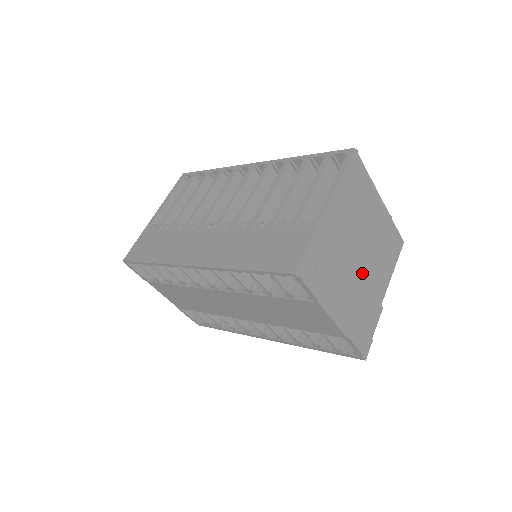
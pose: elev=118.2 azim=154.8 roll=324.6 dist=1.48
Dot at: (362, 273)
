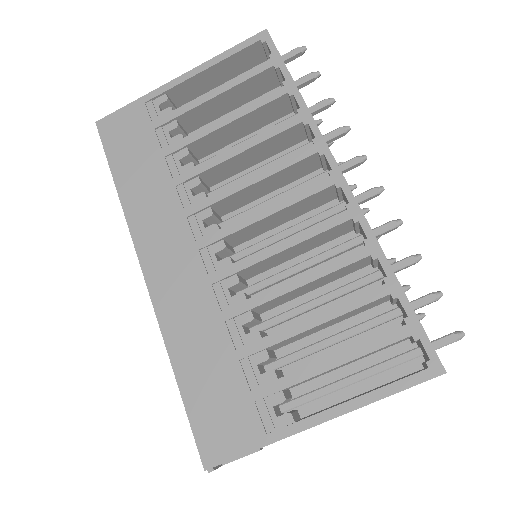
Dot at: occluded
